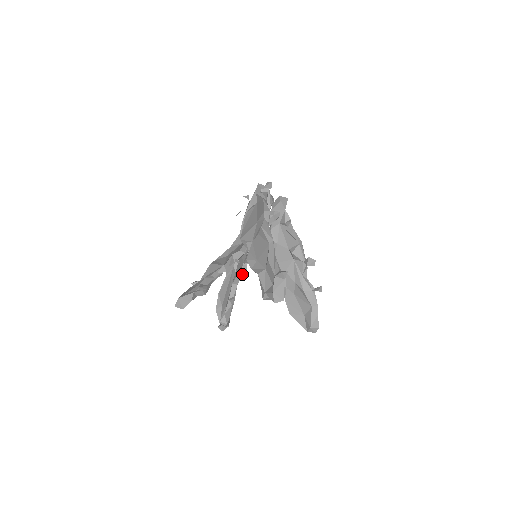
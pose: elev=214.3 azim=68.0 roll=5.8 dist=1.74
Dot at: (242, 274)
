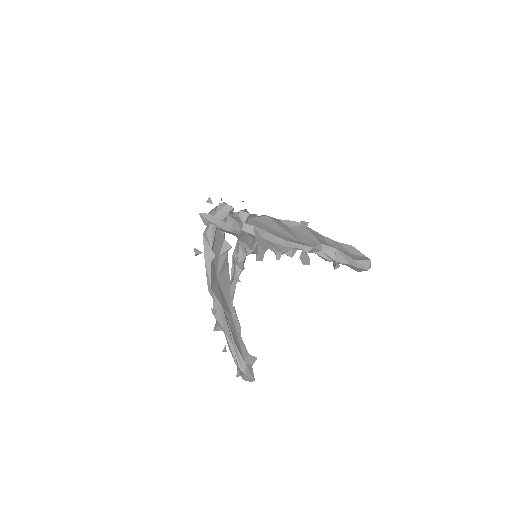
Dot at: (260, 260)
